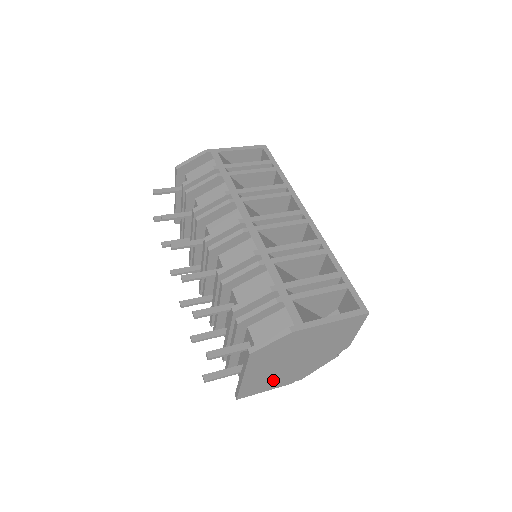
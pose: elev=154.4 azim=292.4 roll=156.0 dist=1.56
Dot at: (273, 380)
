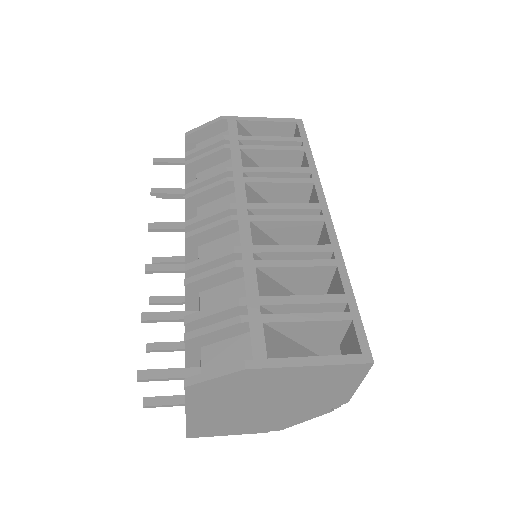
Dot at: (236, 424)
